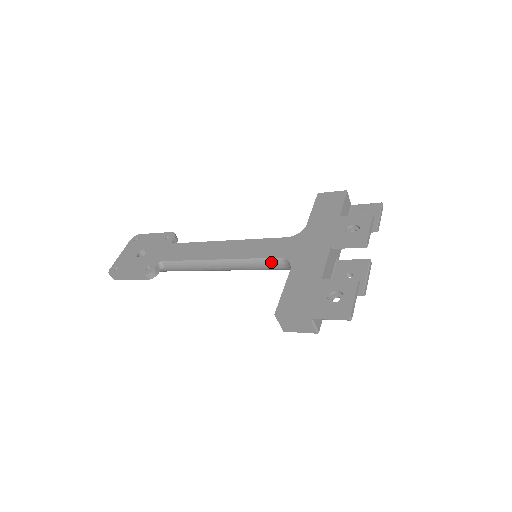
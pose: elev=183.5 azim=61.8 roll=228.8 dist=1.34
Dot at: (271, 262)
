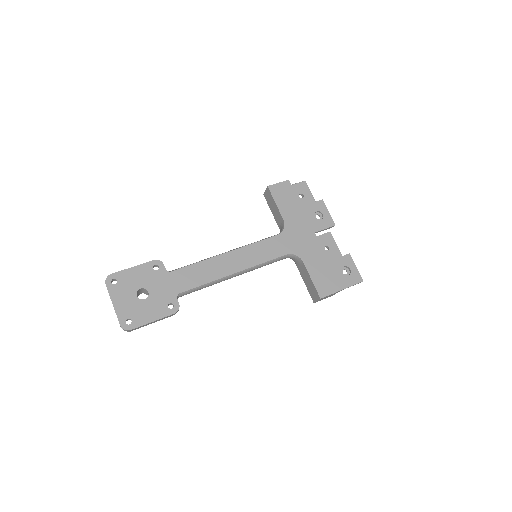
Dot at: (280, 259)
